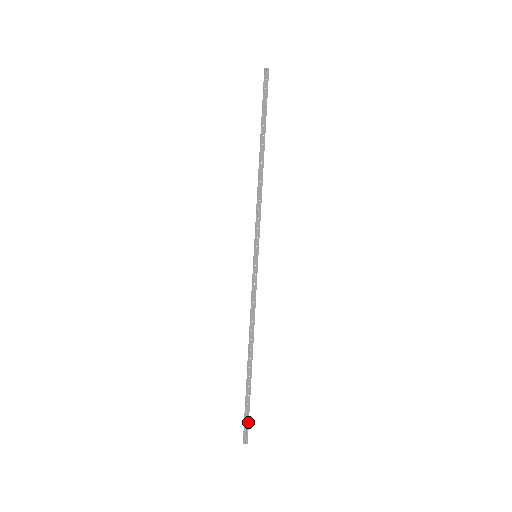
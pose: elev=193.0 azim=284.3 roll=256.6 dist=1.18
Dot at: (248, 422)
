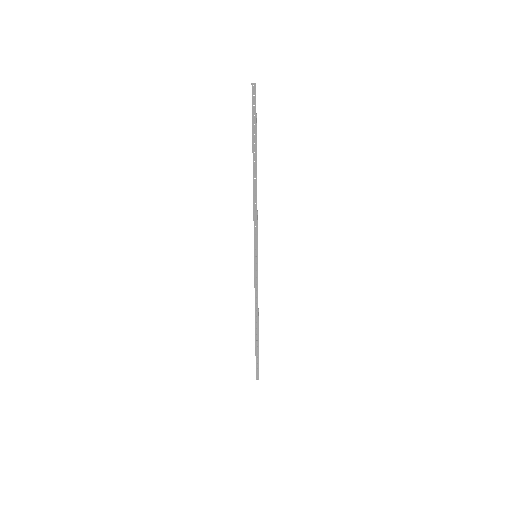
Dot at: (258, 368)
